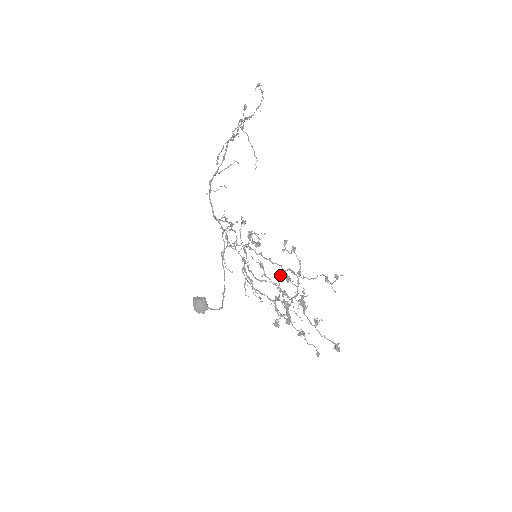
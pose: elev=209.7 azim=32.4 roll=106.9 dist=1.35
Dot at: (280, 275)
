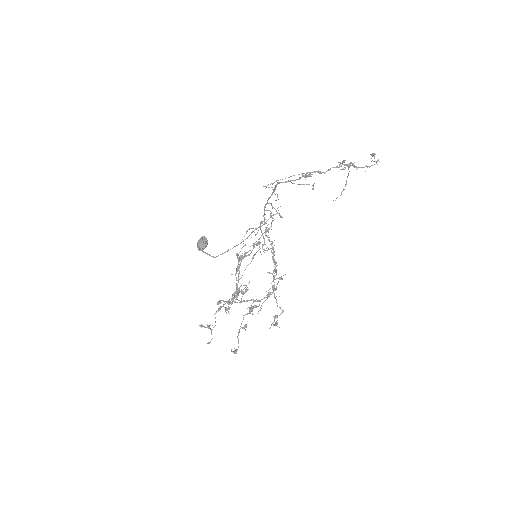
Dot at: occluded
